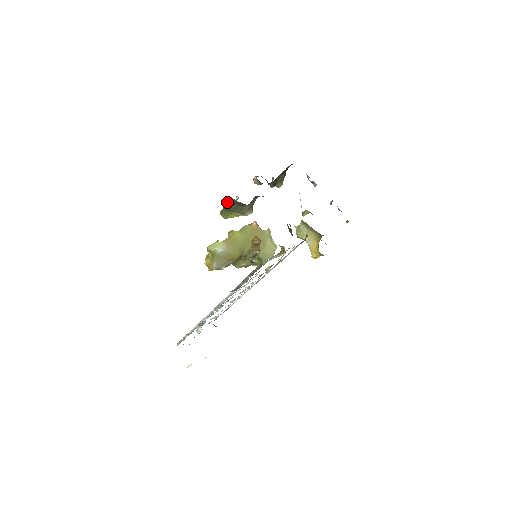
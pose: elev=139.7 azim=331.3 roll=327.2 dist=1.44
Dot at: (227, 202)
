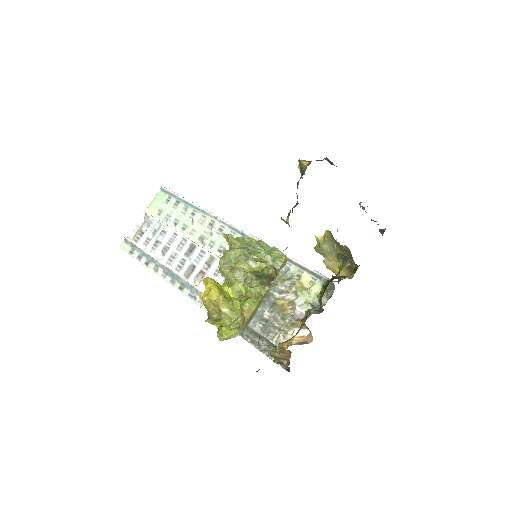
Dot at: occluded
